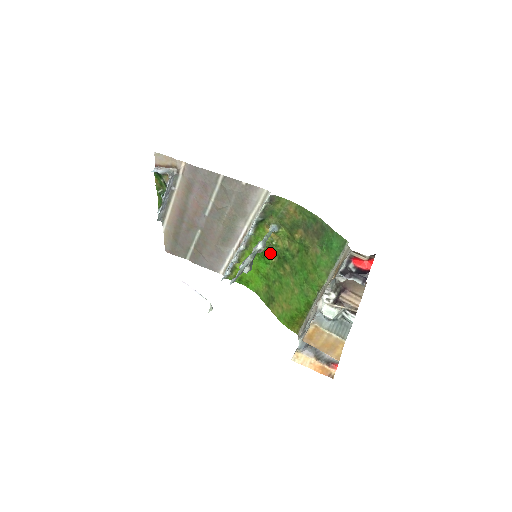
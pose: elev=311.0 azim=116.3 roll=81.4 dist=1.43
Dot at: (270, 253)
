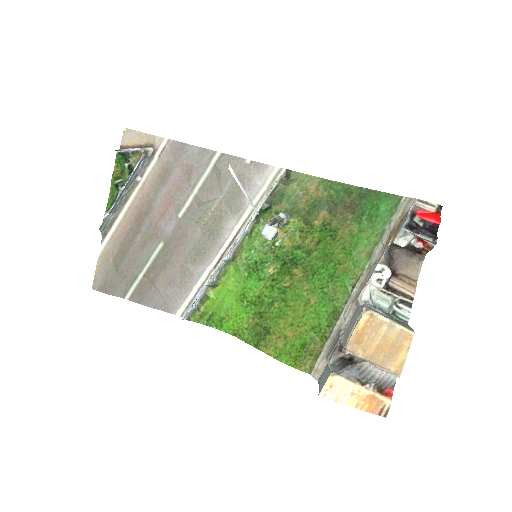
Dot at: (269, 261)
